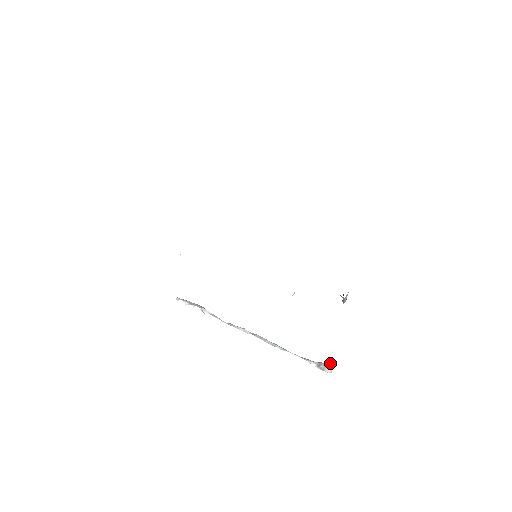
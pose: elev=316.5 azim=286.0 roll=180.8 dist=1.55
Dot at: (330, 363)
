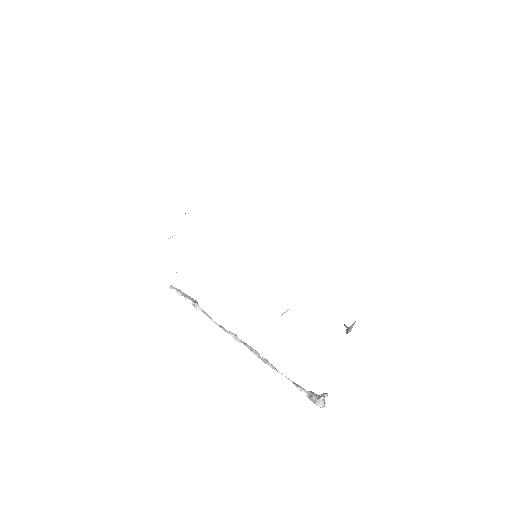
Dot at: (323, 396)
